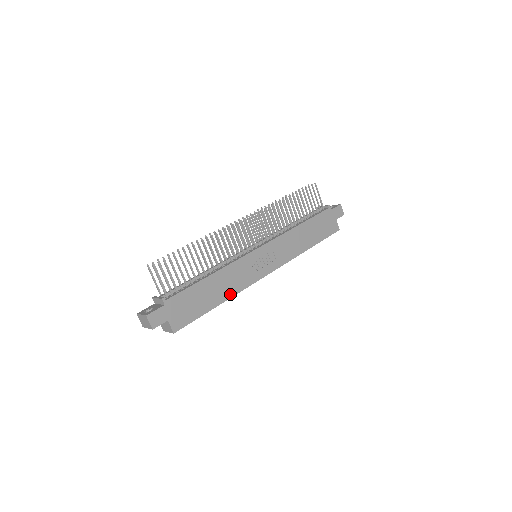
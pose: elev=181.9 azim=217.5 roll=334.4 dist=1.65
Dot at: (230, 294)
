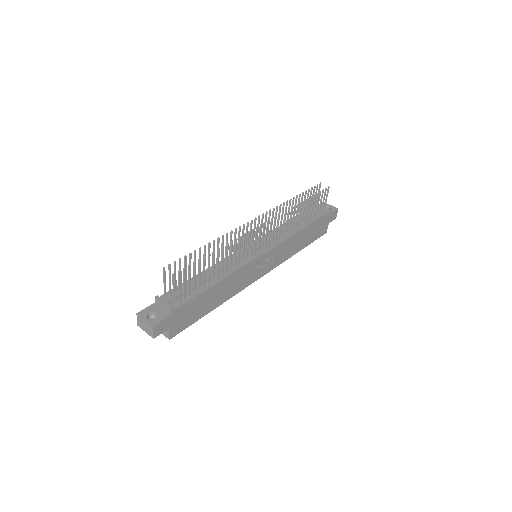
Dot at: (226, 298)
